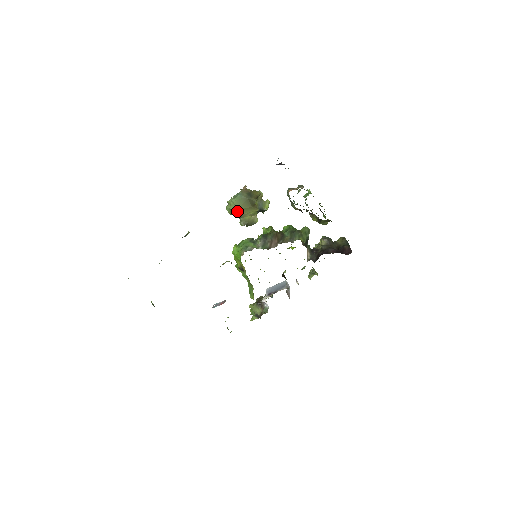
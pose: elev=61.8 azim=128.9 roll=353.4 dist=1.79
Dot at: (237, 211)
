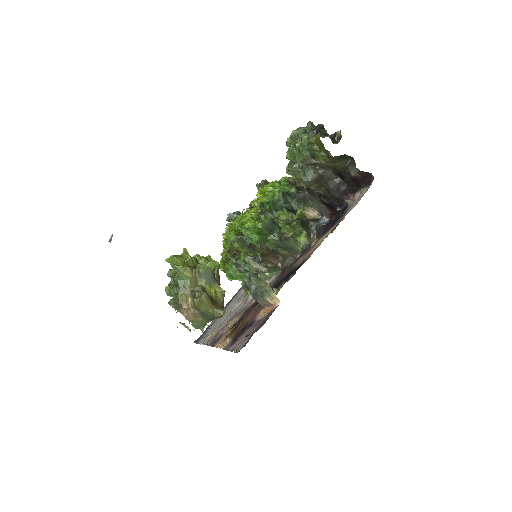
Dot at: occluded
